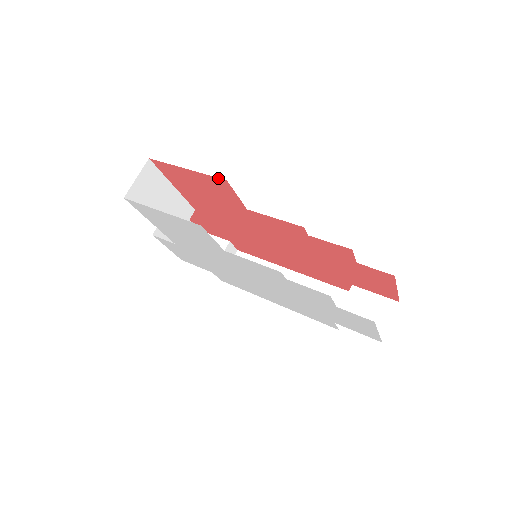
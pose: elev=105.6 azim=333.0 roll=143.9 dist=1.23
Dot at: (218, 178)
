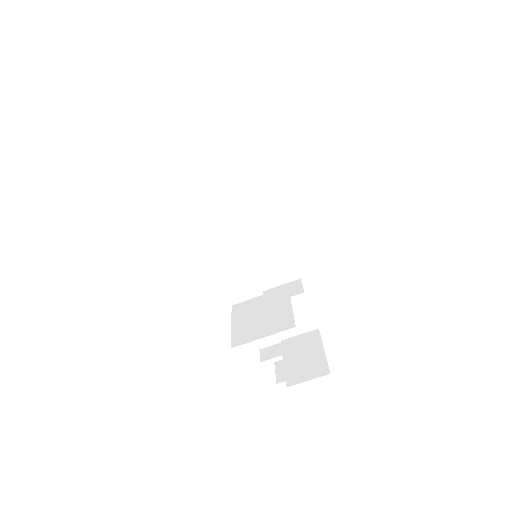
Dot at: occluded
